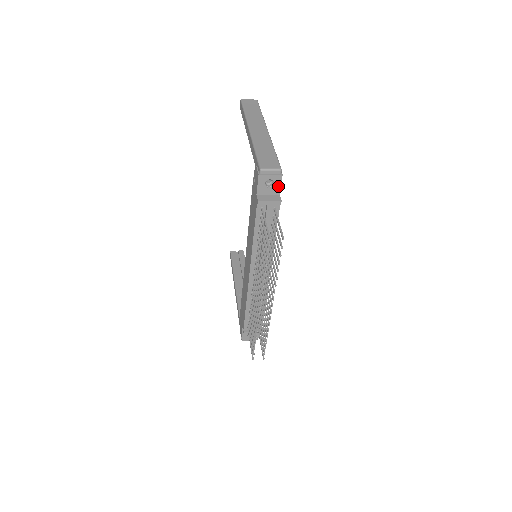
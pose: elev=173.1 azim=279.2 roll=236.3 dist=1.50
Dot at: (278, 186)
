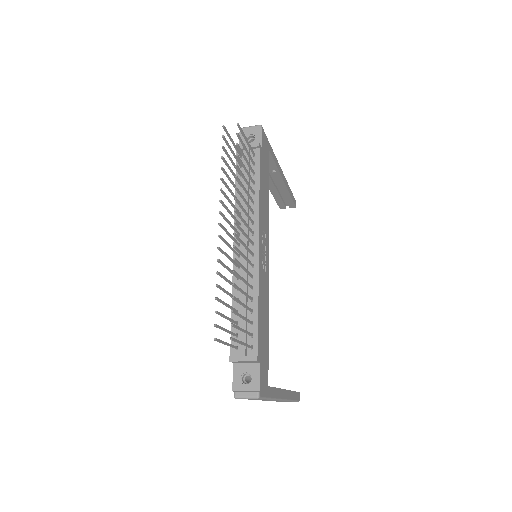
Dot at: (259, 140)
